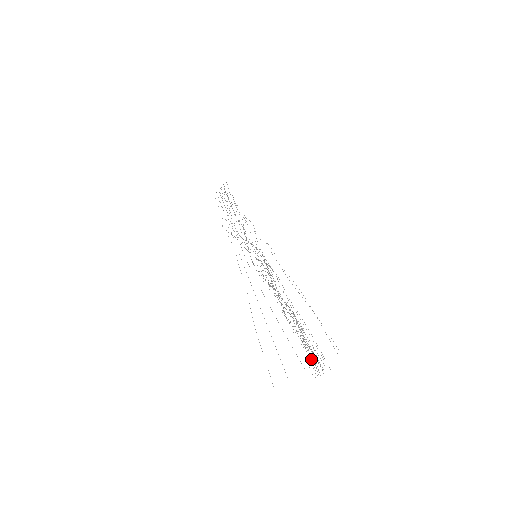
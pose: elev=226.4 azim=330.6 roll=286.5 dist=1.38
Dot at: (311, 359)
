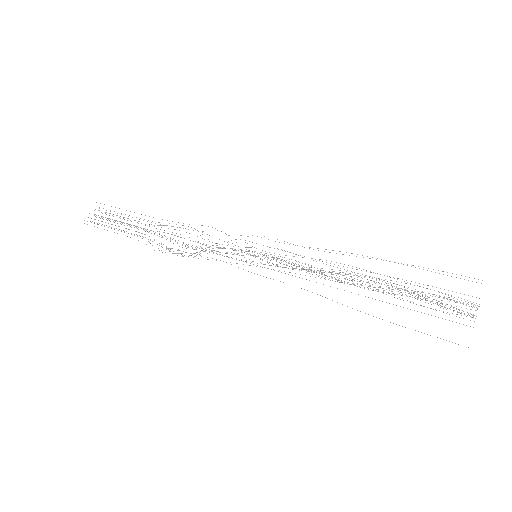
Dot at: (450, 309)
